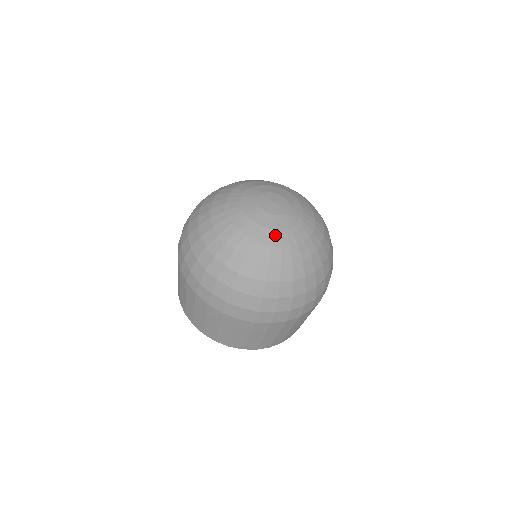
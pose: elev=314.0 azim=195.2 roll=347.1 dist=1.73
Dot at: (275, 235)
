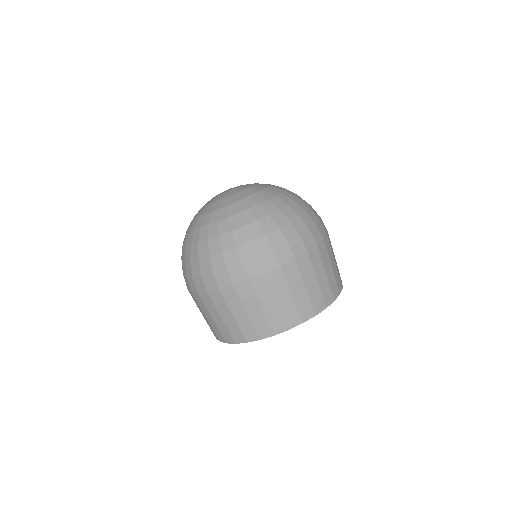
Dot at: (246, 192)
